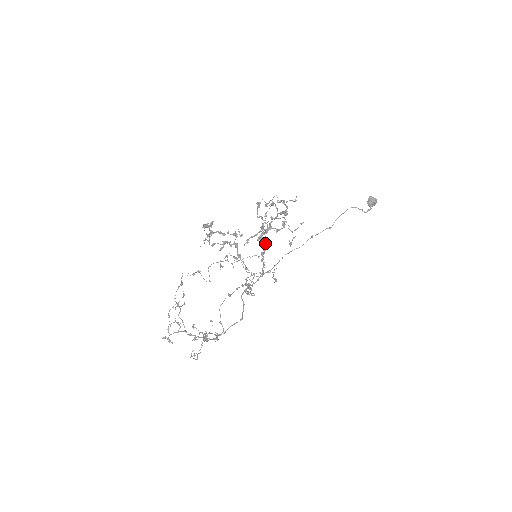
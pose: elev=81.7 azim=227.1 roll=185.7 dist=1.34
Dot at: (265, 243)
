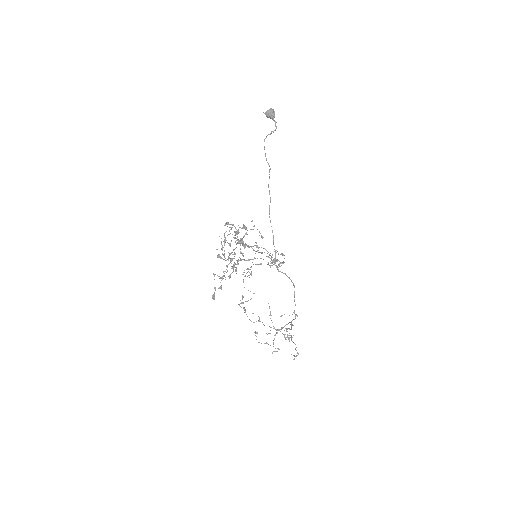
Dot at: occluded
